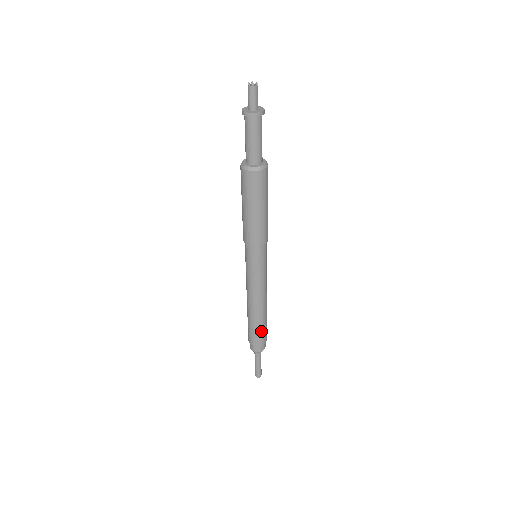
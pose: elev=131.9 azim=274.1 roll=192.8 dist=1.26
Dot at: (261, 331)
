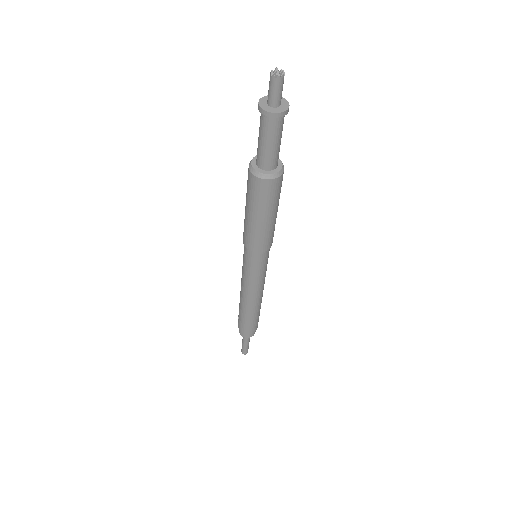
Dot at: (254, 322)
